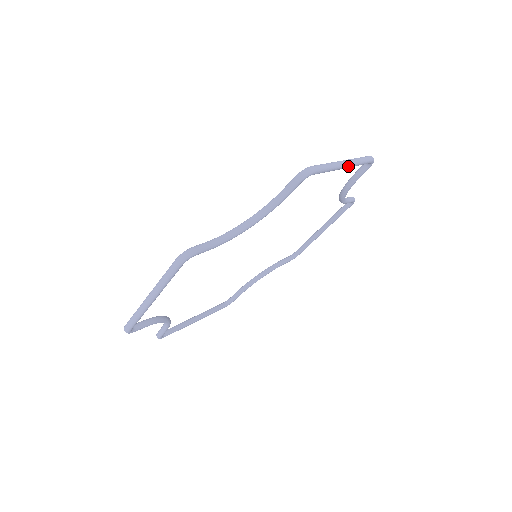
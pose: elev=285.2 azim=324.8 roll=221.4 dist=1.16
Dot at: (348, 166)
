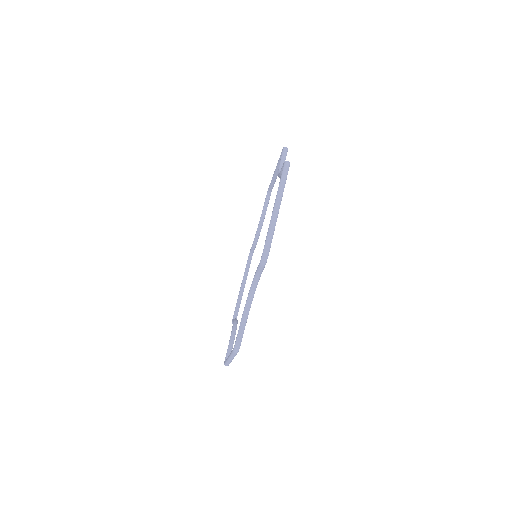
Dot at: occluded
